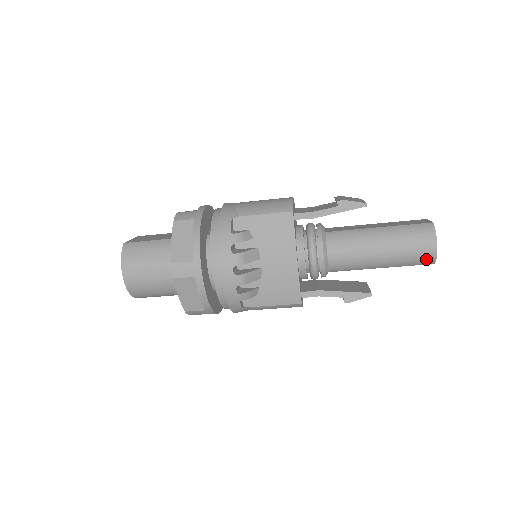
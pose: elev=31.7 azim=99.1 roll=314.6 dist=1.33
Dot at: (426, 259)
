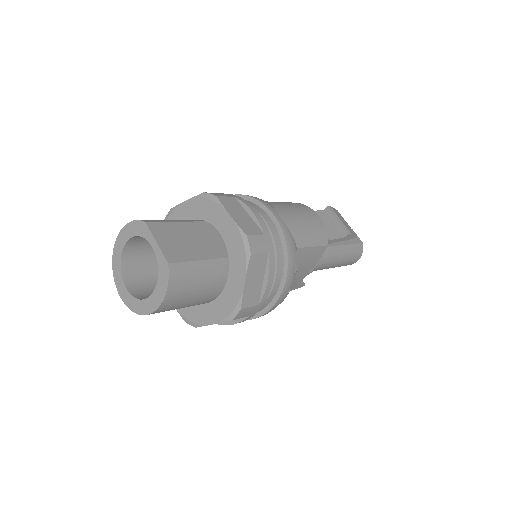
Dot at: occluded
